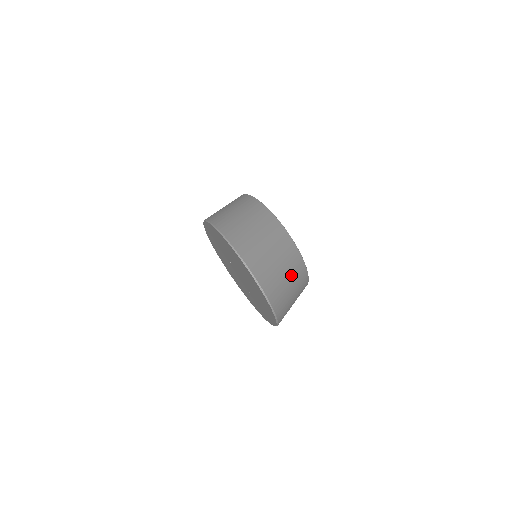
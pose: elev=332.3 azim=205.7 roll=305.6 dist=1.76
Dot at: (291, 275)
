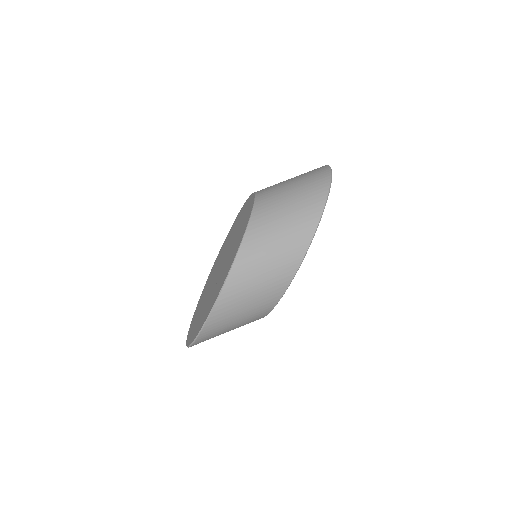
Dot at: occluded
